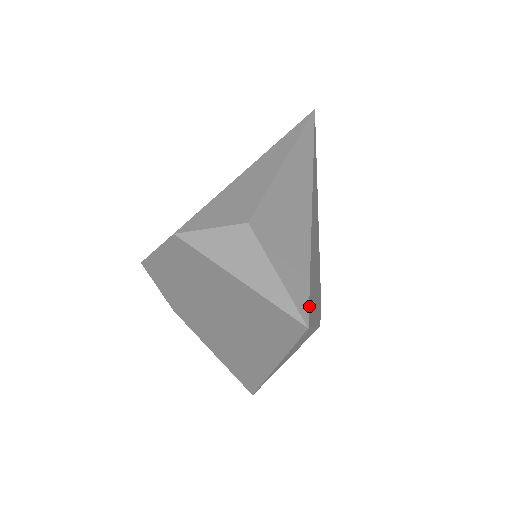
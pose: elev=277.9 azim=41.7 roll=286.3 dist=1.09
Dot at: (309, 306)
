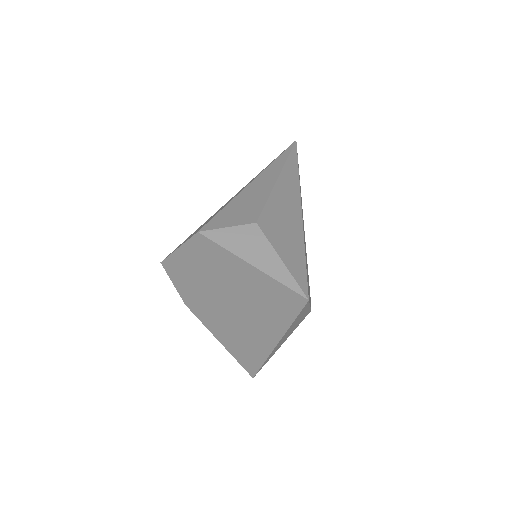
Dot at: (307, 285)
